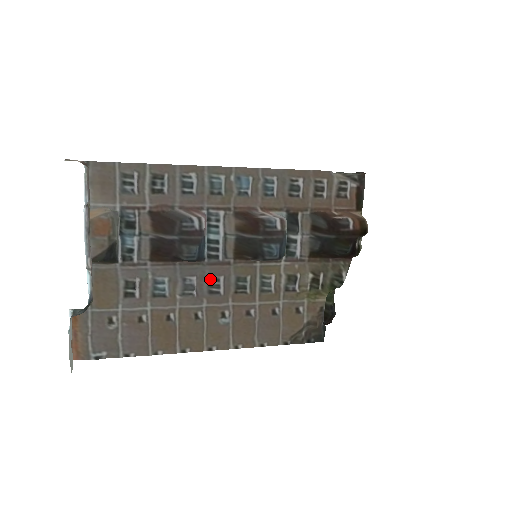
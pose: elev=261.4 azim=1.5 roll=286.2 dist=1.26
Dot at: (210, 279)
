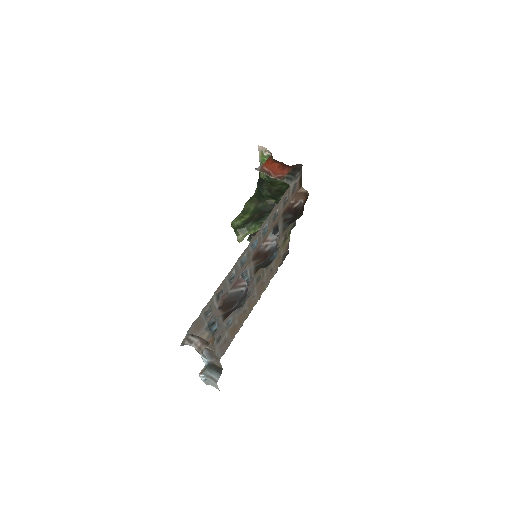
Dot at: (247, 294)
